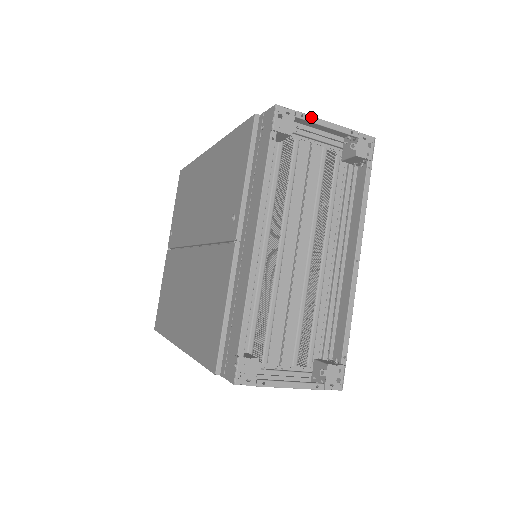
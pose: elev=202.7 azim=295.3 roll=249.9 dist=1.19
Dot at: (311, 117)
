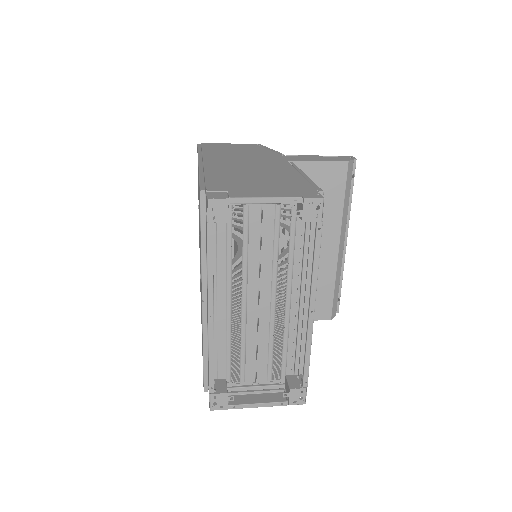
Dot at: (247, 199)
